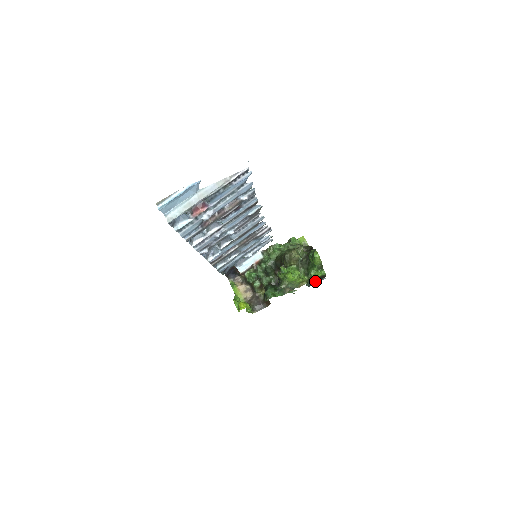
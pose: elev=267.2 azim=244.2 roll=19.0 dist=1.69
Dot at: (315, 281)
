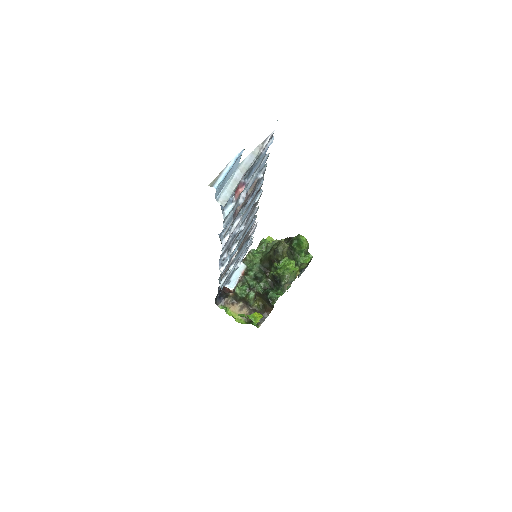
Dot at: (301, 271)
